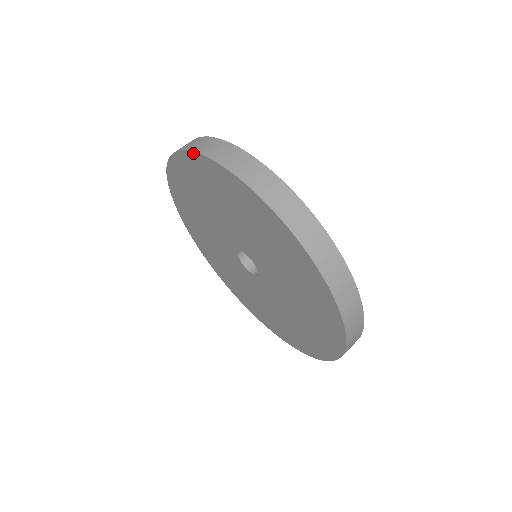
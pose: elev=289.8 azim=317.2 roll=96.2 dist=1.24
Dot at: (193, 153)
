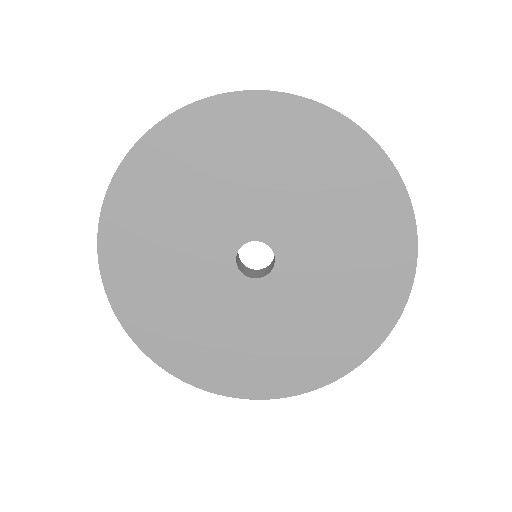
Dot at: (155, 128)
